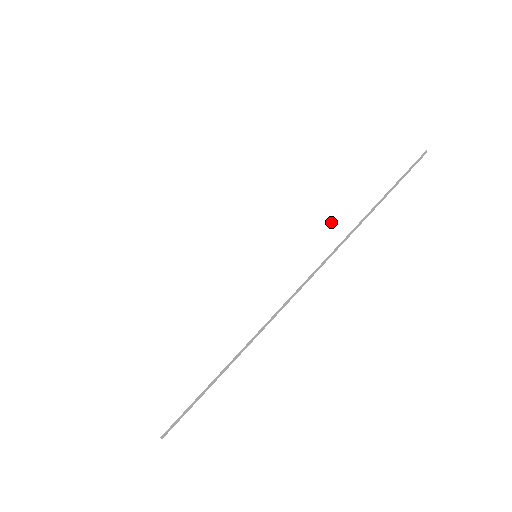
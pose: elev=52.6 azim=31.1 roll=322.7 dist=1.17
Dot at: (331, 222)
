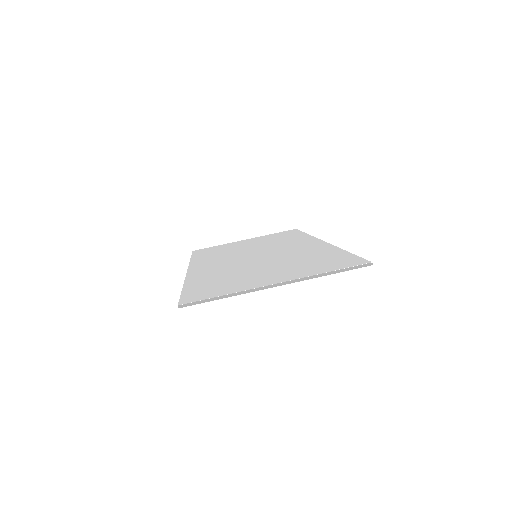
Dot at: (290, 240)
